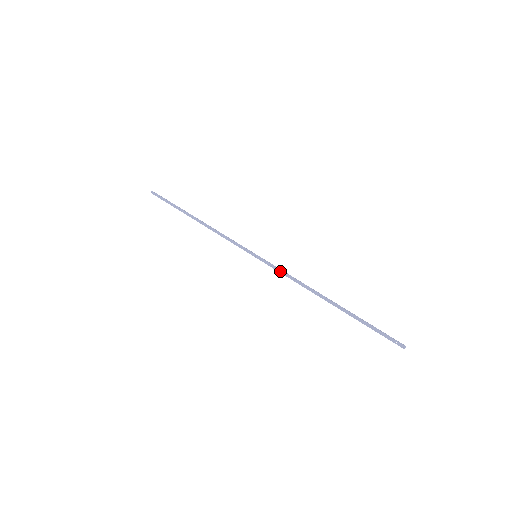
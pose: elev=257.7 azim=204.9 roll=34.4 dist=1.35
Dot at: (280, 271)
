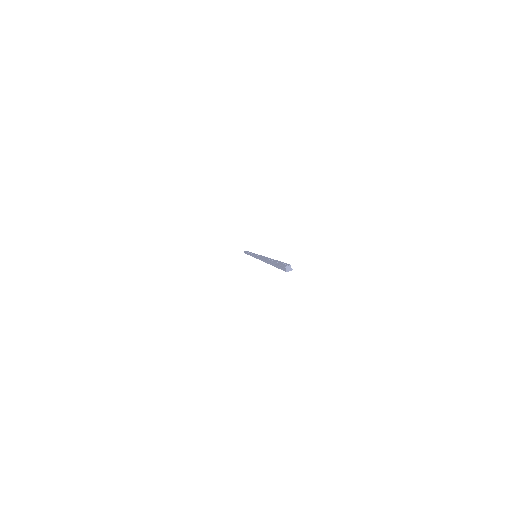
Dot at: (259, 255)
